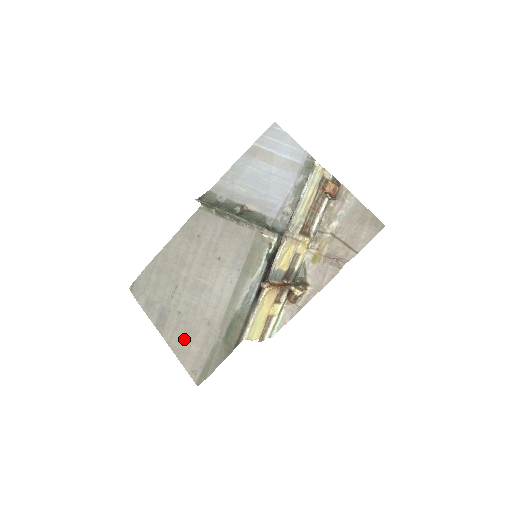
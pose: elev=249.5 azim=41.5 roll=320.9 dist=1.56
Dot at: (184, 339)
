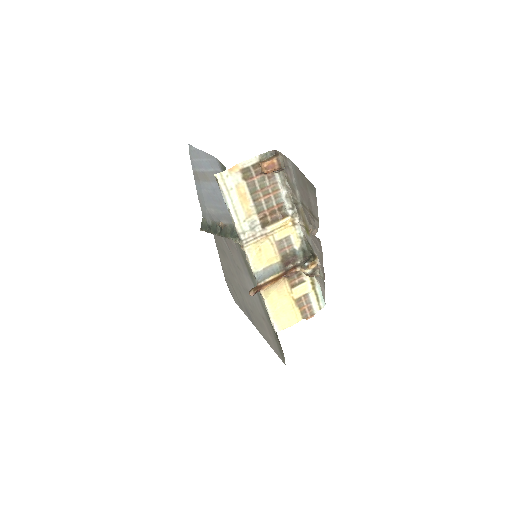
Dot at: (263, 330)
